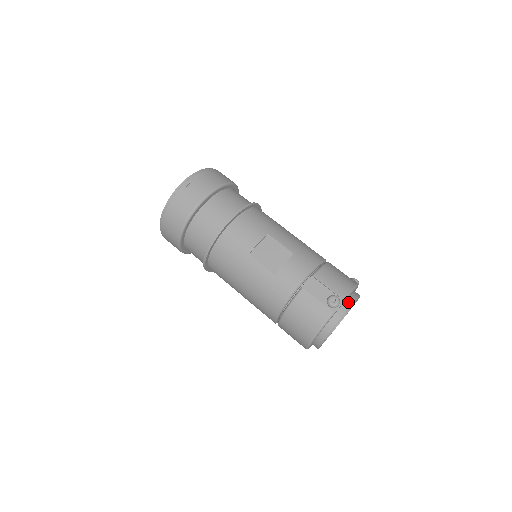
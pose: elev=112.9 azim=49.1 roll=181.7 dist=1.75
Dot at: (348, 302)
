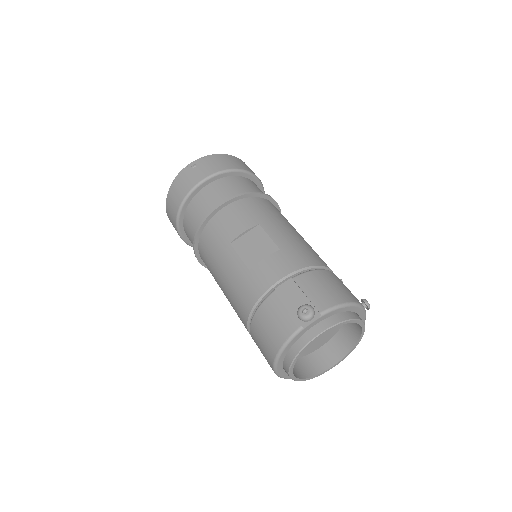
Dot at: (331, 320)
